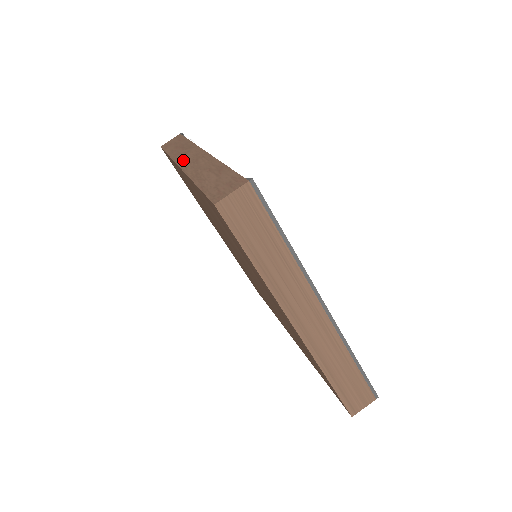
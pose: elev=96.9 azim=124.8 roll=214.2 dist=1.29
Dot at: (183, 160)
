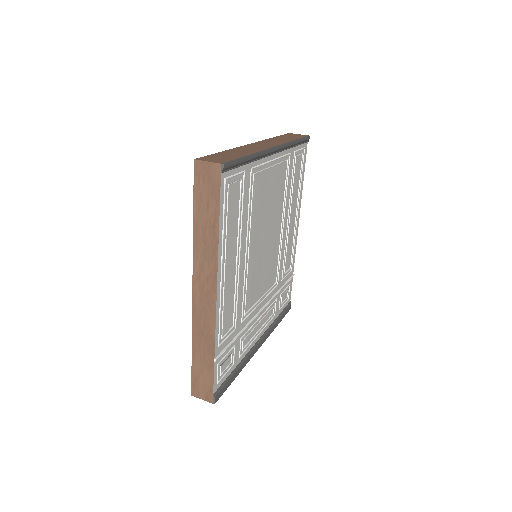
Dot at: occluded
